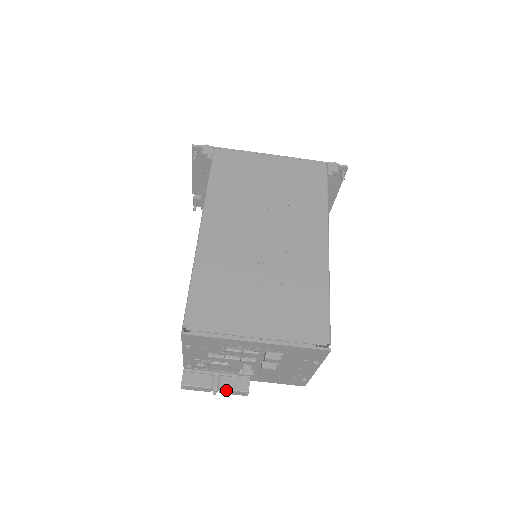
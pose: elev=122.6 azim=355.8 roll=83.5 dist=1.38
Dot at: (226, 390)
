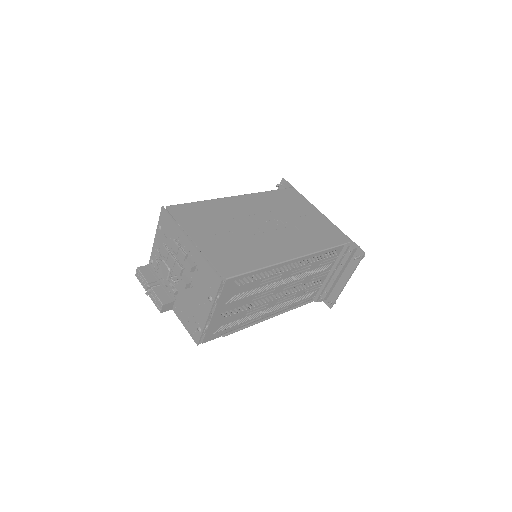
Dot at: (154, 293)
